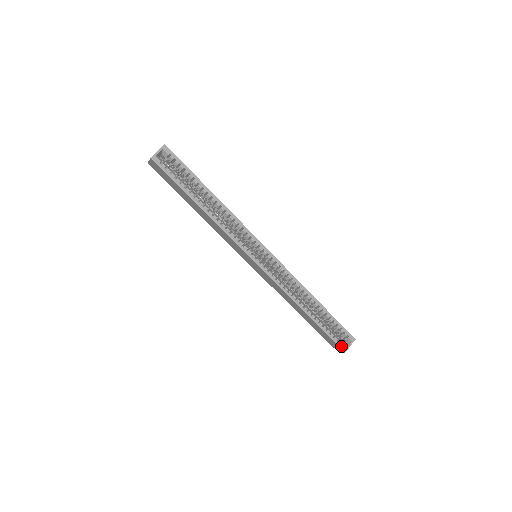
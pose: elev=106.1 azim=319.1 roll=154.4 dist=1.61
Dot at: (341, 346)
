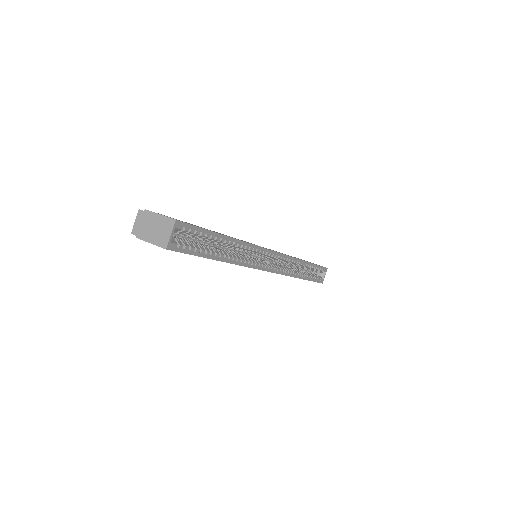
Dot at: (321, 281)
